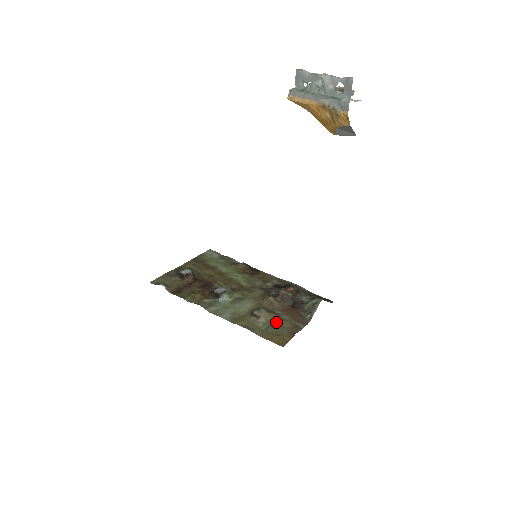
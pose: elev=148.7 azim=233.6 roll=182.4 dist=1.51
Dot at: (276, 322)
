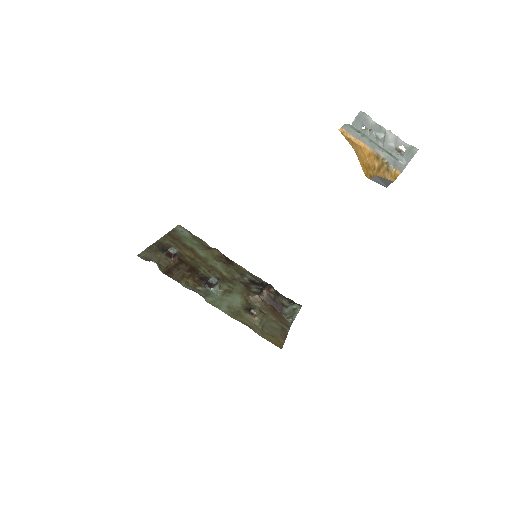
Dot at: (267, 322)
